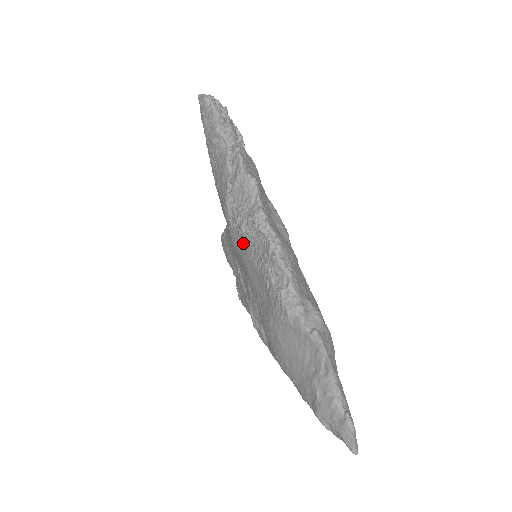
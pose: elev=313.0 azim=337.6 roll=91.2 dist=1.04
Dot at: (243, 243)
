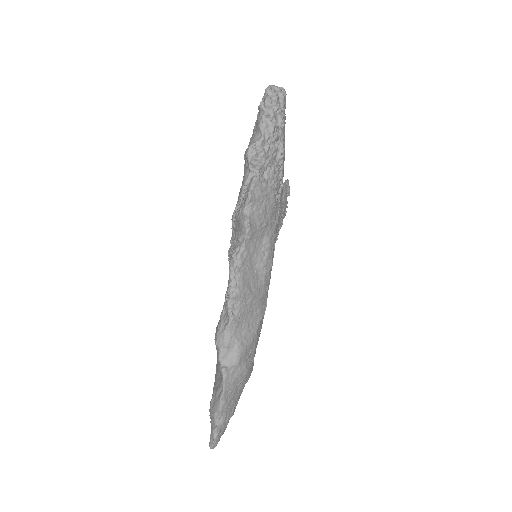
Dot at: occluded
